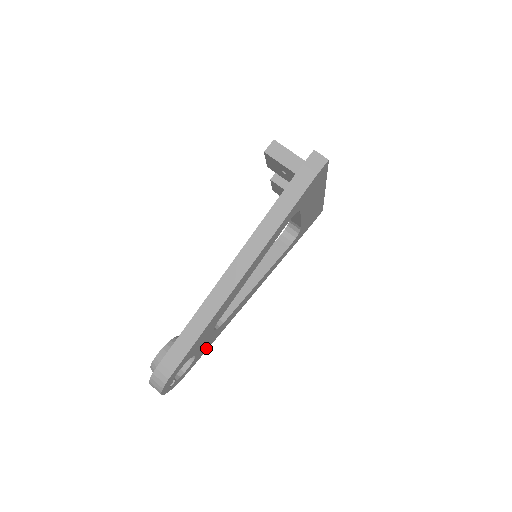
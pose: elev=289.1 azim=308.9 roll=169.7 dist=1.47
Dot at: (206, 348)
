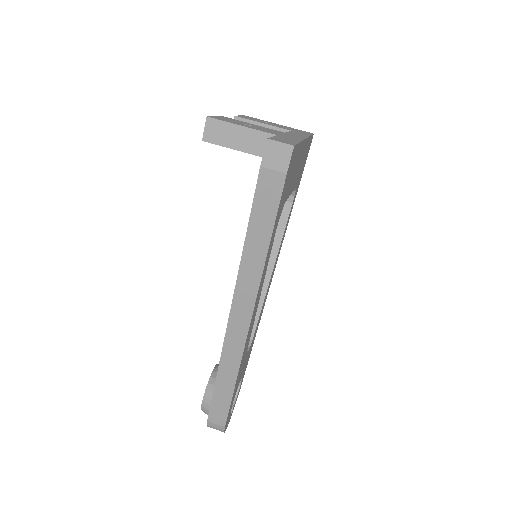
Dot at: (249, 356)
